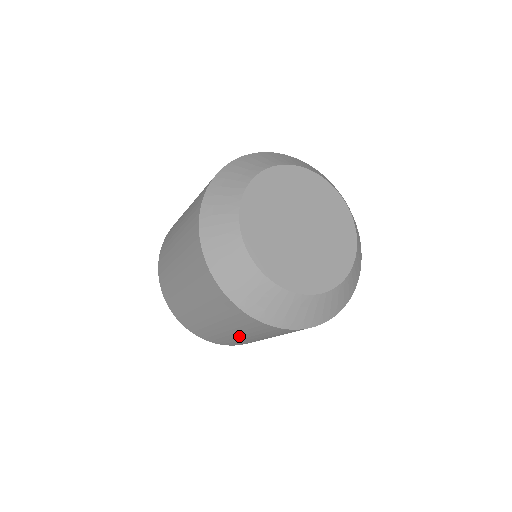
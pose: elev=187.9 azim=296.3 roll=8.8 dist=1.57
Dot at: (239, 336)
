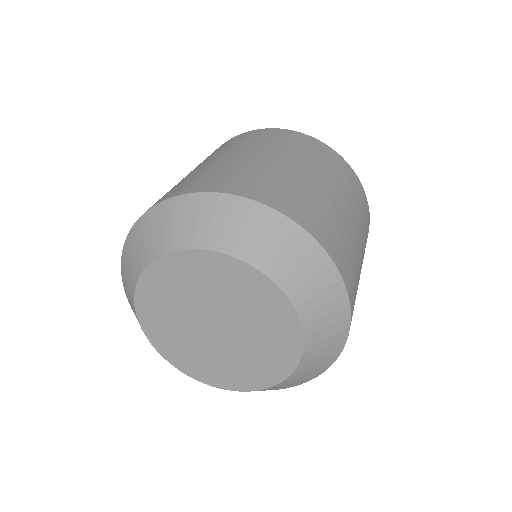
Dot at: occluded
